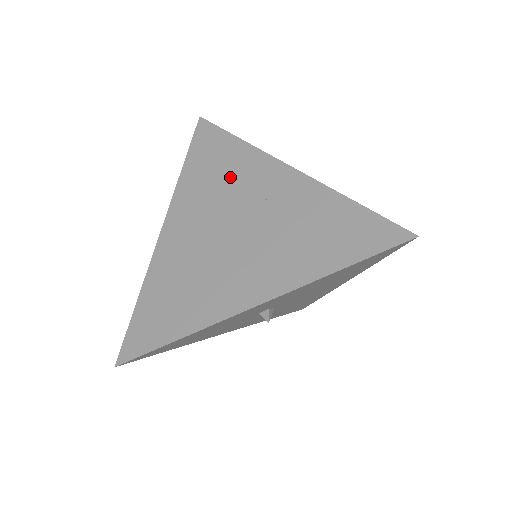
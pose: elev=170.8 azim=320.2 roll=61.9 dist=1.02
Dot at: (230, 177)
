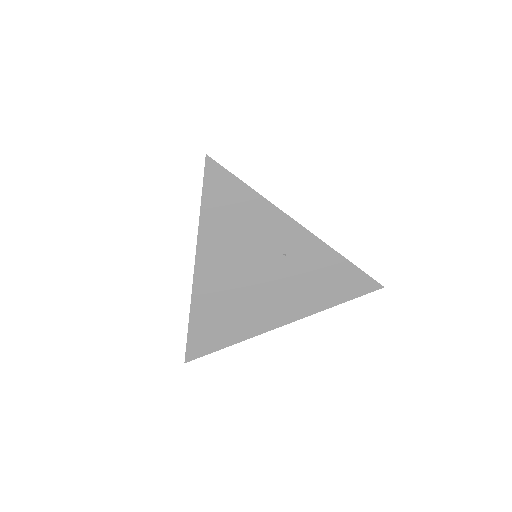
Dot at: (252, 231)
